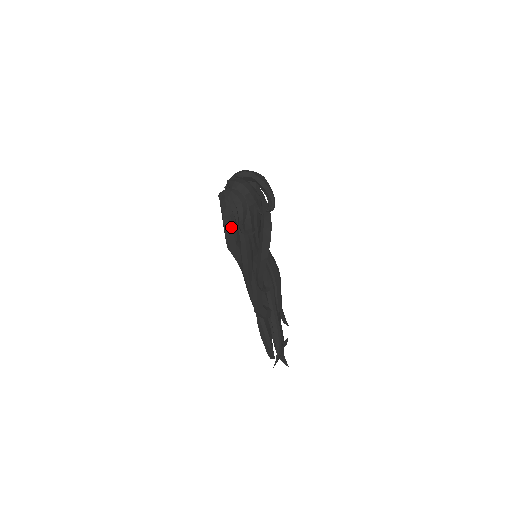
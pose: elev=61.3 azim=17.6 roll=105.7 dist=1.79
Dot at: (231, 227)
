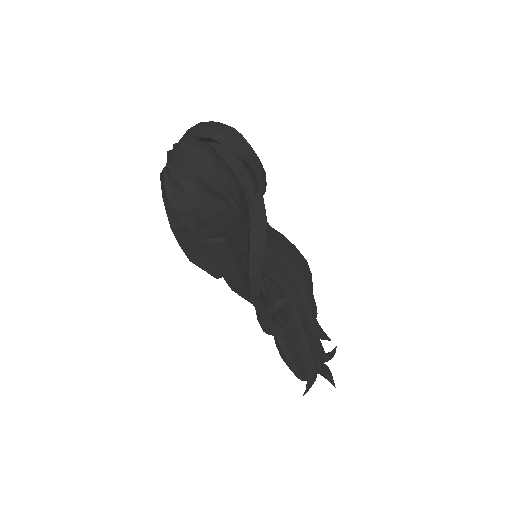
Dot at: (184, 230)
